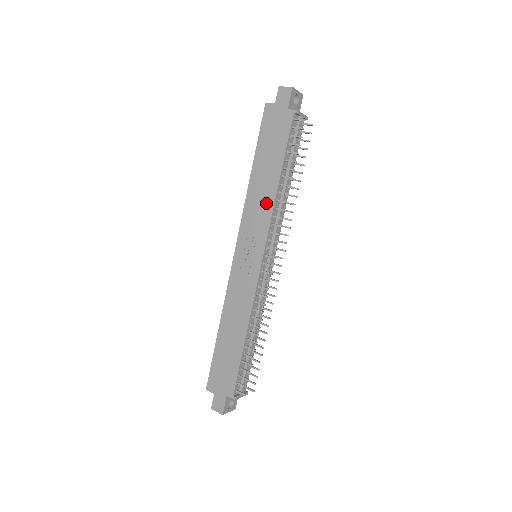
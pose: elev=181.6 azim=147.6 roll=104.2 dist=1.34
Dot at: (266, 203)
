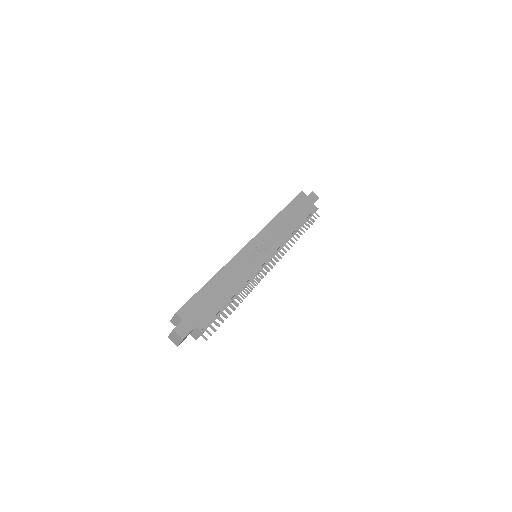
Dot at: (283, 233)
